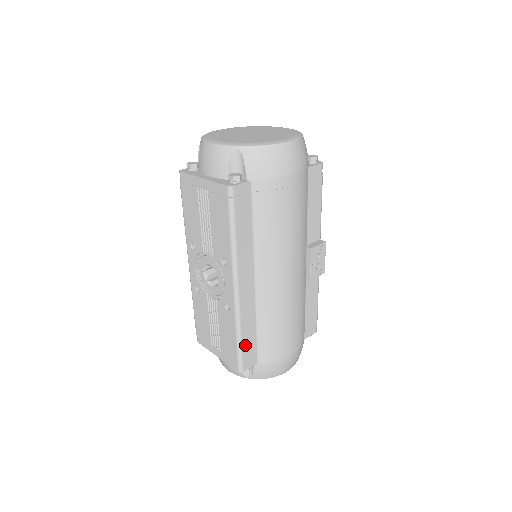
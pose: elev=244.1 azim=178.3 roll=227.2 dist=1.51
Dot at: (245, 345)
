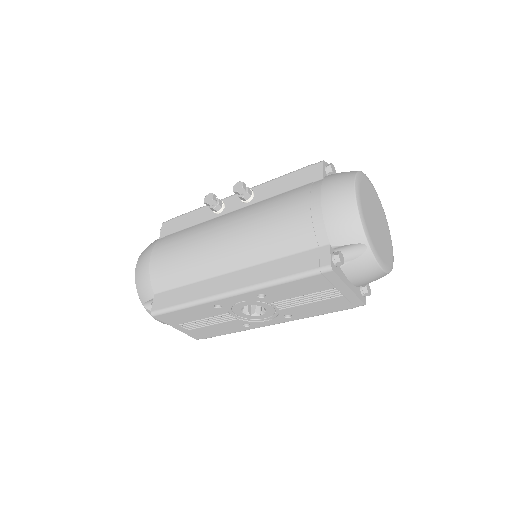
Dot at: occluded
